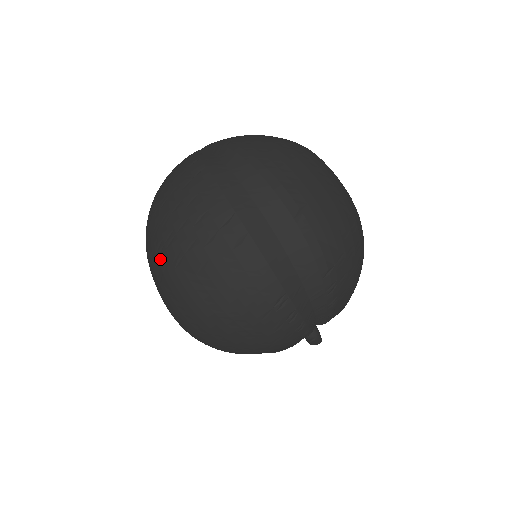
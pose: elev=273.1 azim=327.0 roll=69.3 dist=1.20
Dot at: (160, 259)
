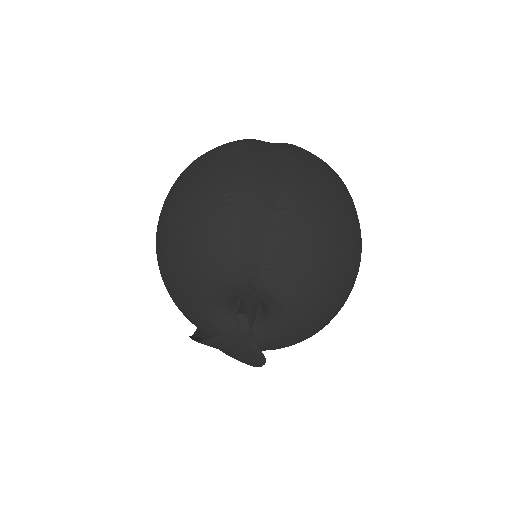
Dot at: occluded
